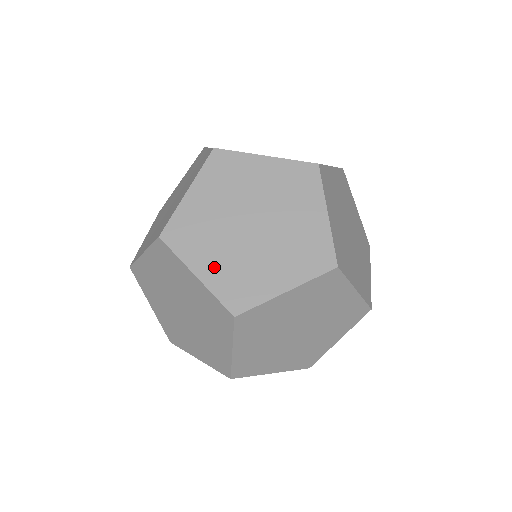
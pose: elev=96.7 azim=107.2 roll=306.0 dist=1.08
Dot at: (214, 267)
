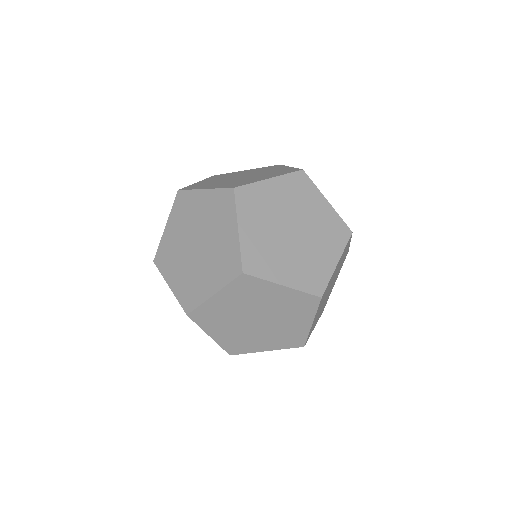
Dot at: (223, 335)
